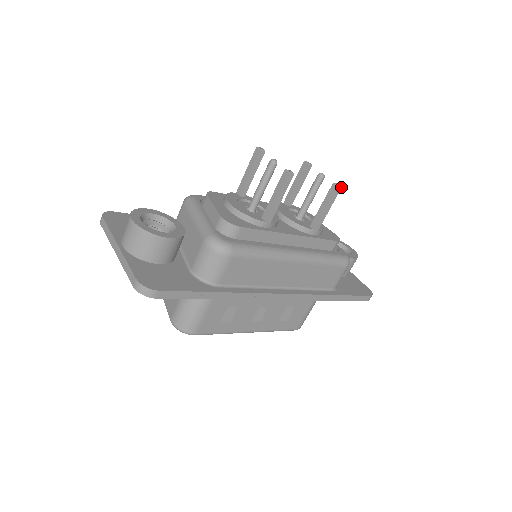
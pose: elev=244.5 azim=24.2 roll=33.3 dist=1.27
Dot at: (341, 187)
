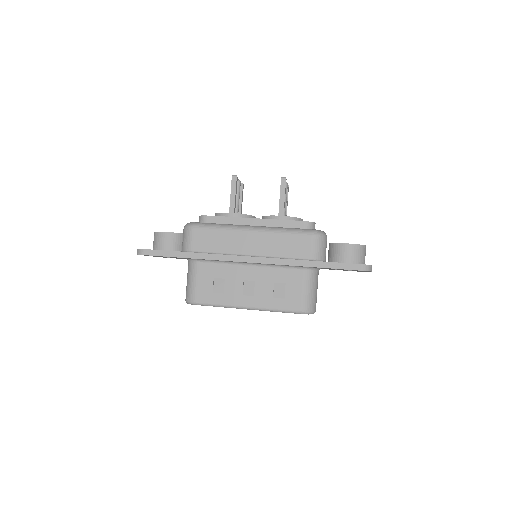
Dot at: occluded
